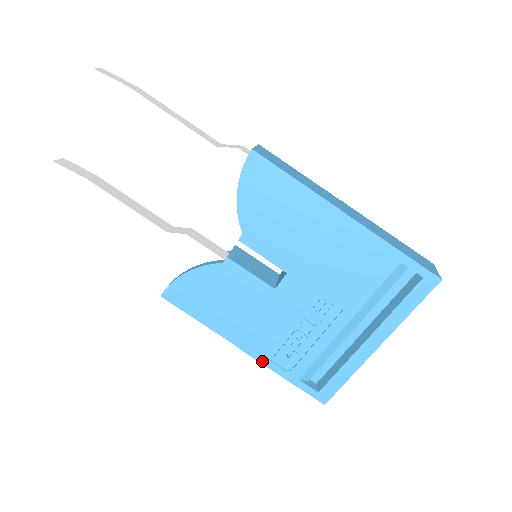
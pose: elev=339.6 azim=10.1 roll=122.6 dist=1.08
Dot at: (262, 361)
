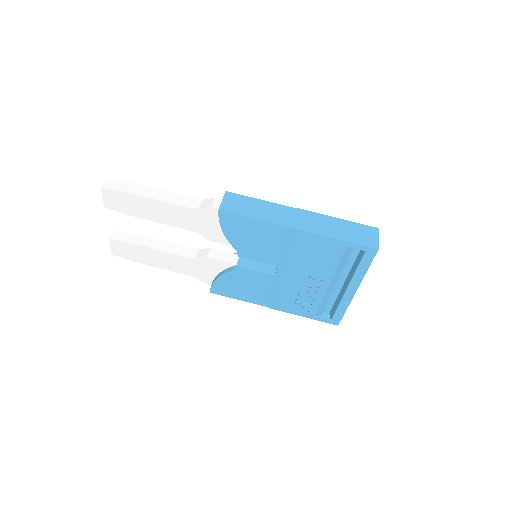
Dot at: (287, 312)
